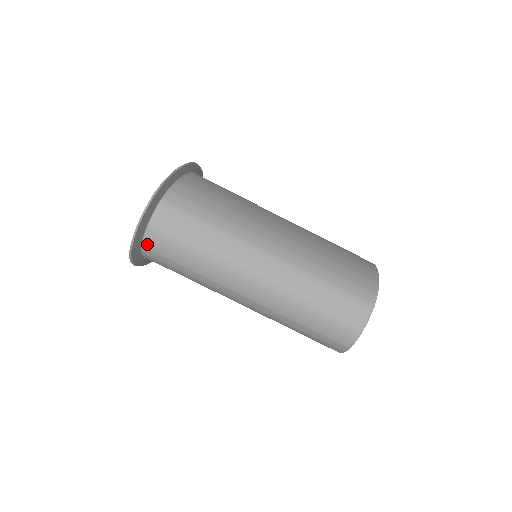
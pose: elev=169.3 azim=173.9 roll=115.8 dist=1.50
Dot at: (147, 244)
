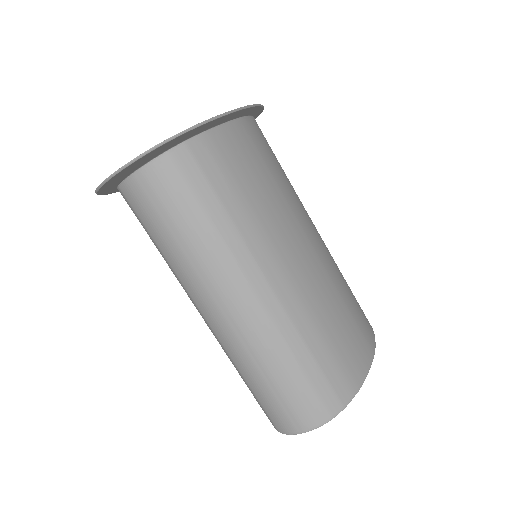
Dot at: (124, 190)
